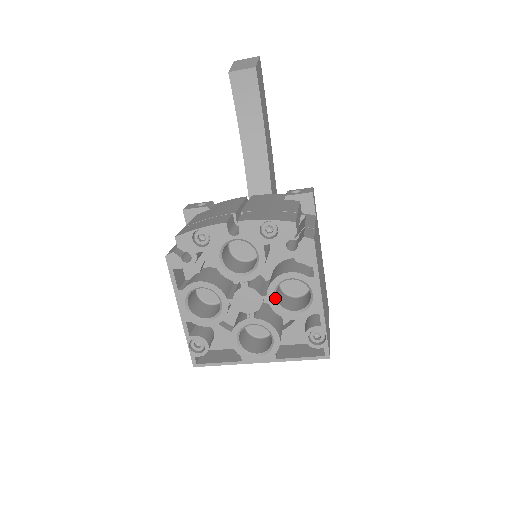
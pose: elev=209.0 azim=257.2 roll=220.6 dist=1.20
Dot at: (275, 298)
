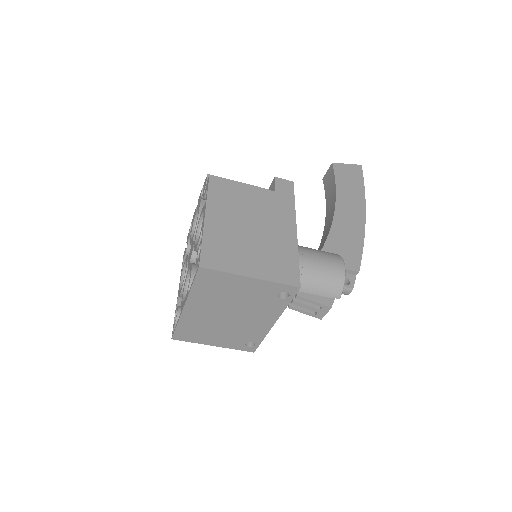
Dot at: (197, 239)
